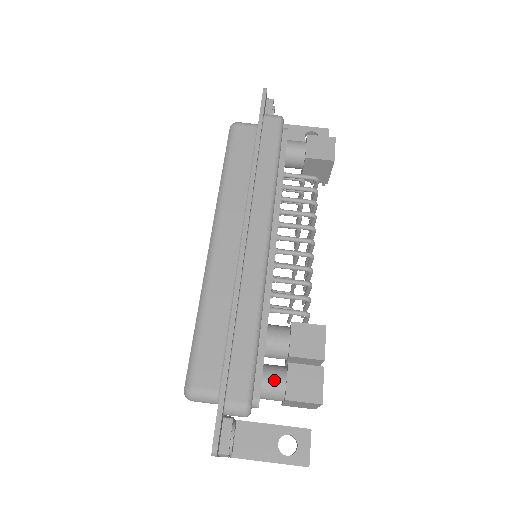
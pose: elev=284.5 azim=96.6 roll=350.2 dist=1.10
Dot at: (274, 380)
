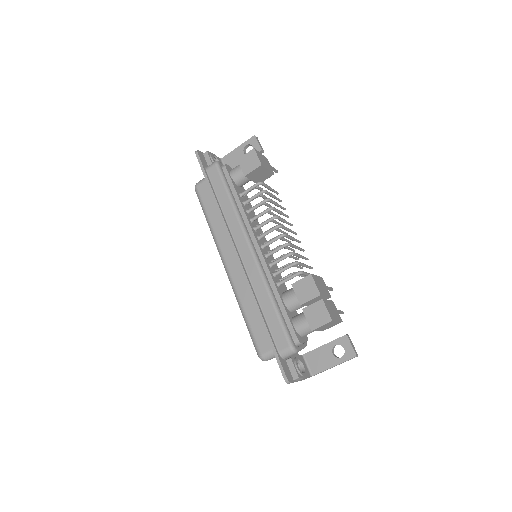
Dot at: (300, 324)
